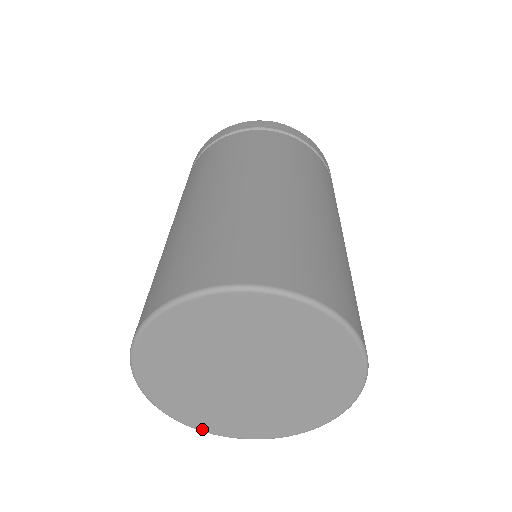
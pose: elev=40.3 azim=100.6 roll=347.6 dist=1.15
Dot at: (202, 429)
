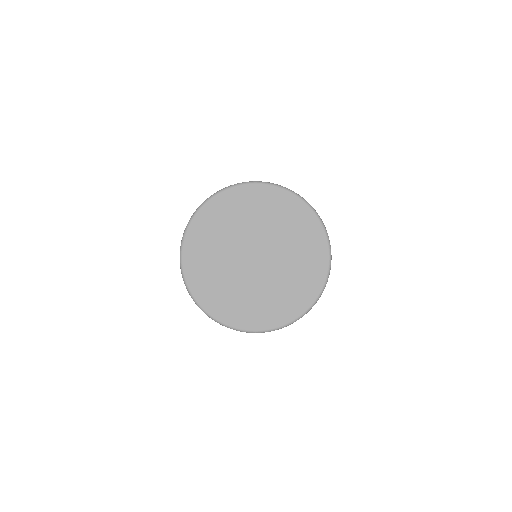
Dot at: (209, 311)
